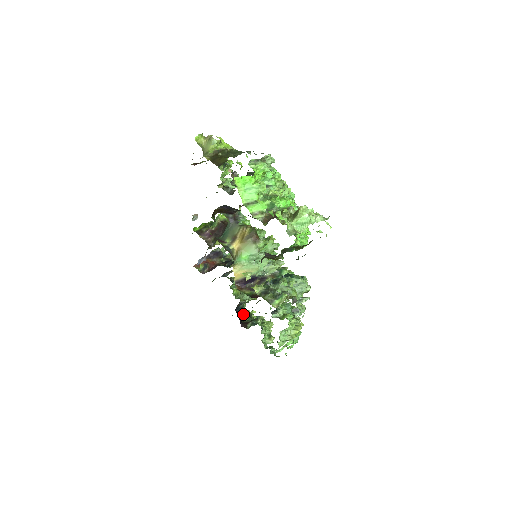
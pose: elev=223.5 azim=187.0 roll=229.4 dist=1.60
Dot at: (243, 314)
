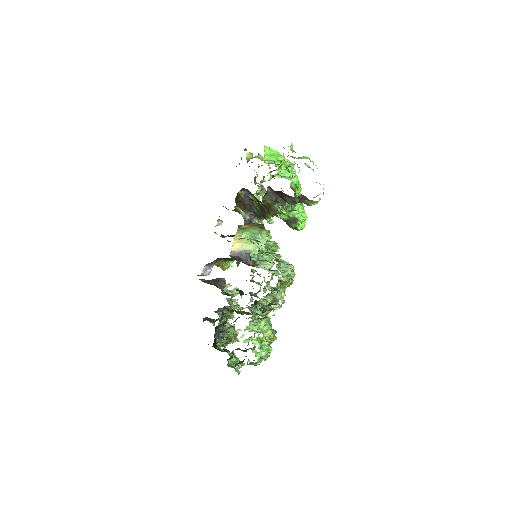
Dot at: occluded
